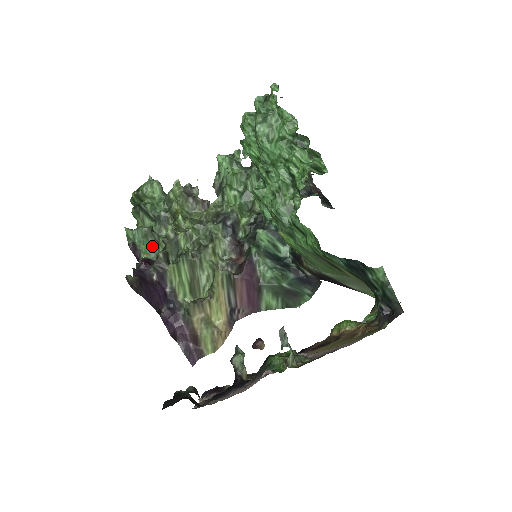
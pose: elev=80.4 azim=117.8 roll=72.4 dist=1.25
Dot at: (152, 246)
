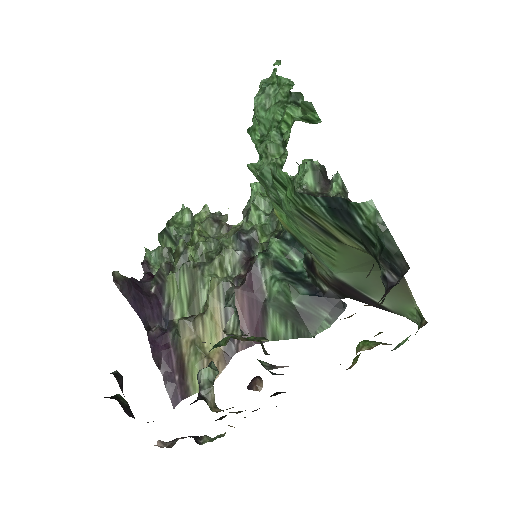
Dot at: occluded
